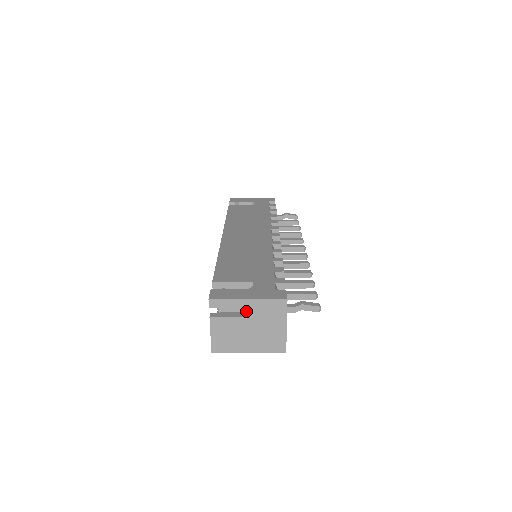
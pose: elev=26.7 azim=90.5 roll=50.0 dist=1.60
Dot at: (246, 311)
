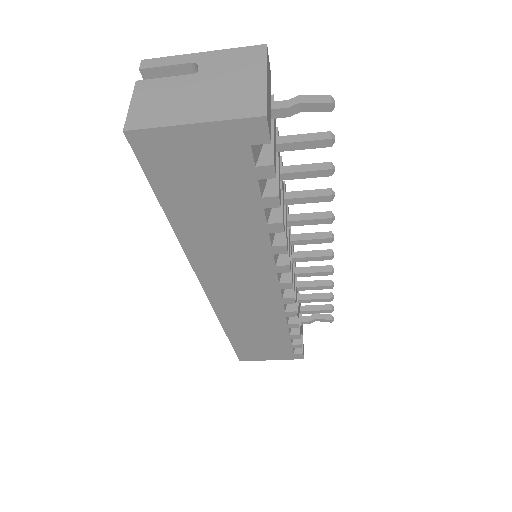
Dot at: (198, 66)
